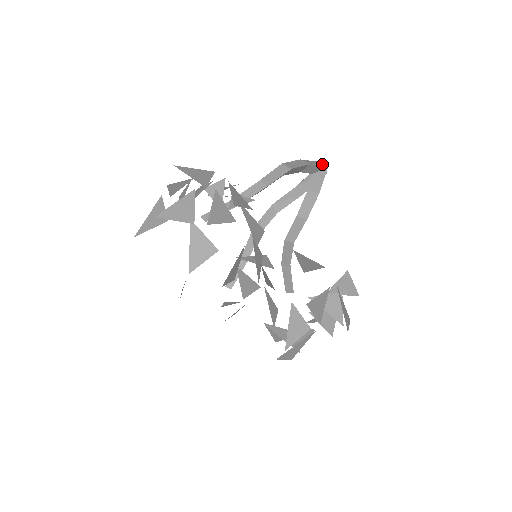
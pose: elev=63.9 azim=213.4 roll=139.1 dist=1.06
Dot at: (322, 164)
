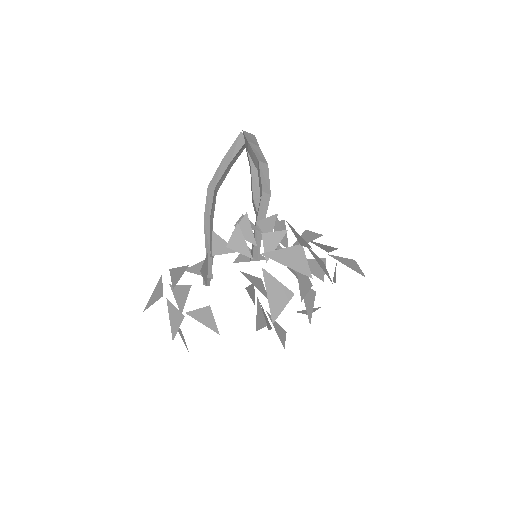
Dot at: (251, 135)
